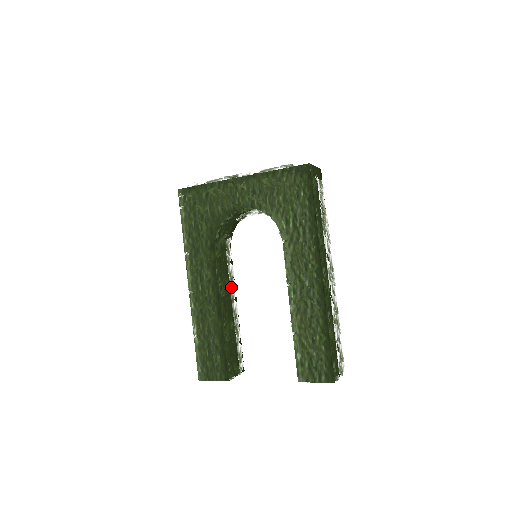
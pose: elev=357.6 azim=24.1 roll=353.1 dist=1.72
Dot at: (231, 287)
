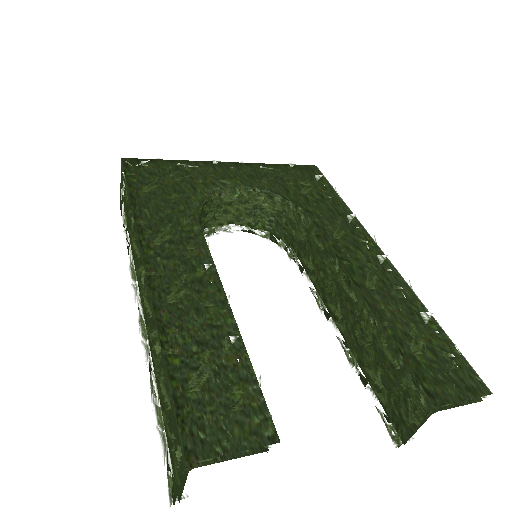
Dot at: occluded
